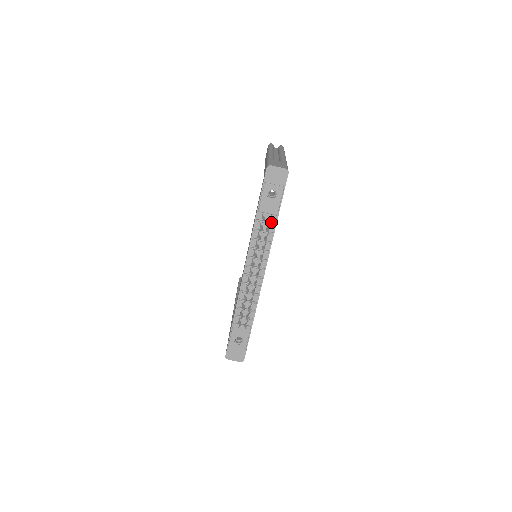
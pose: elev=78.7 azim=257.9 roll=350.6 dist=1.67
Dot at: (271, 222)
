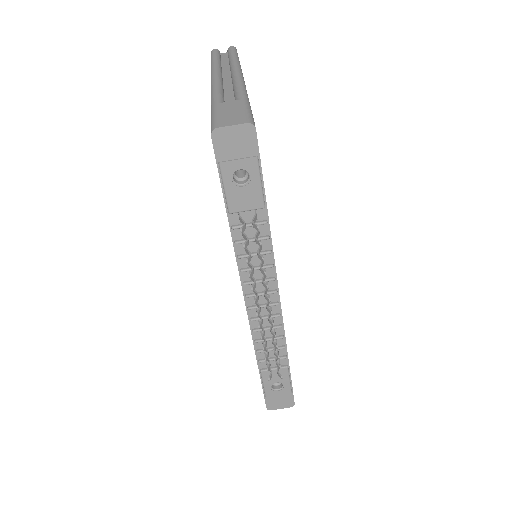
Dot at: (258, 229)
